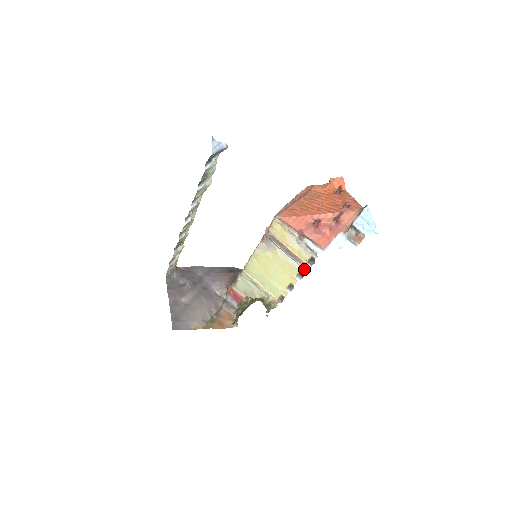
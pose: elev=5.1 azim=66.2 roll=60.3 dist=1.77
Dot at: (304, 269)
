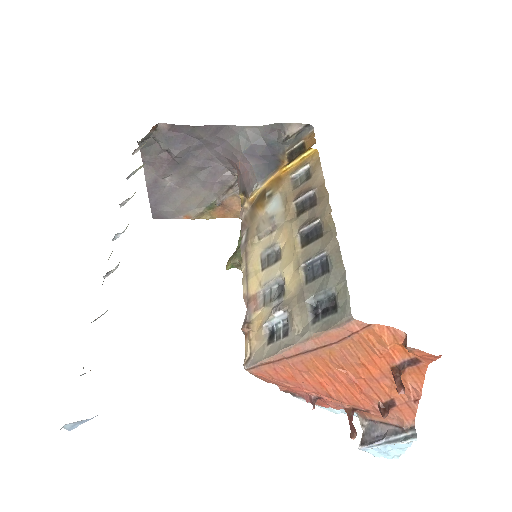
Dot at: occluded
